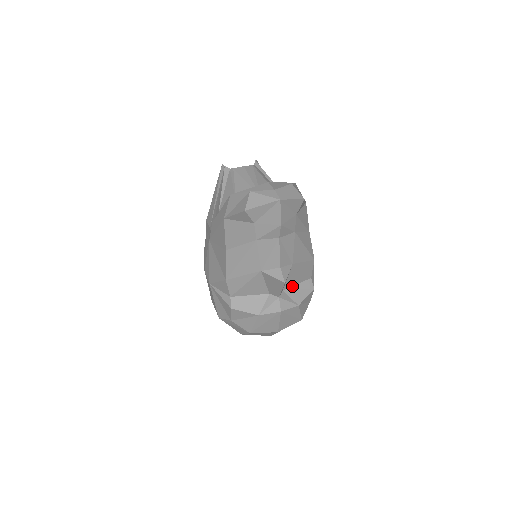
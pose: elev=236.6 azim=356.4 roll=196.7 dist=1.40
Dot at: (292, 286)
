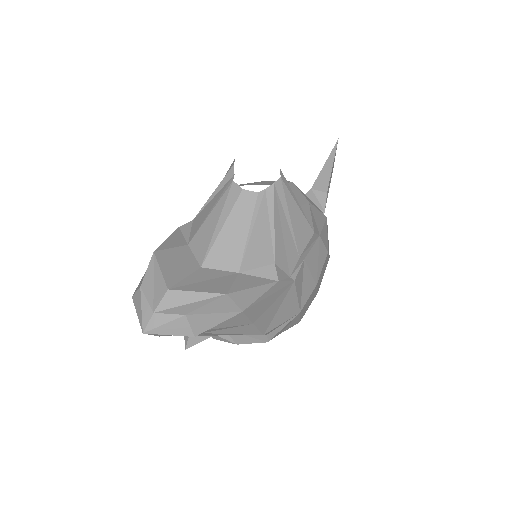
Dot at: occluded
